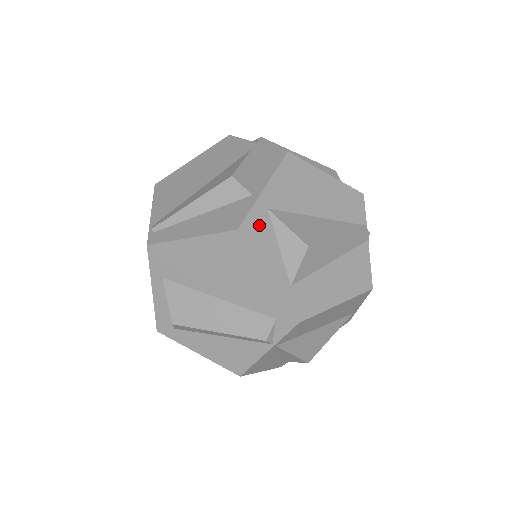
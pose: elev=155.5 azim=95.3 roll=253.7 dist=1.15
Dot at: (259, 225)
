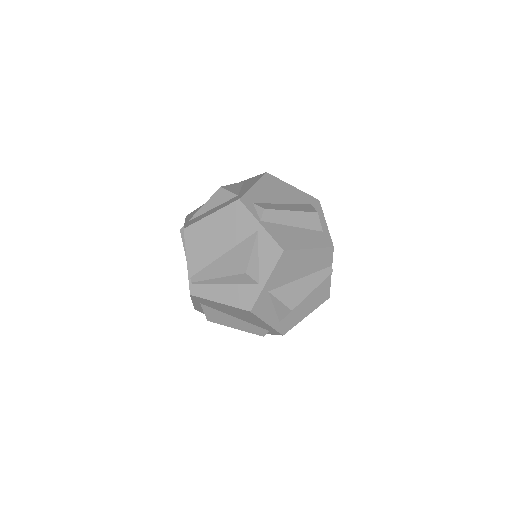
Dot at: (263, 303)
